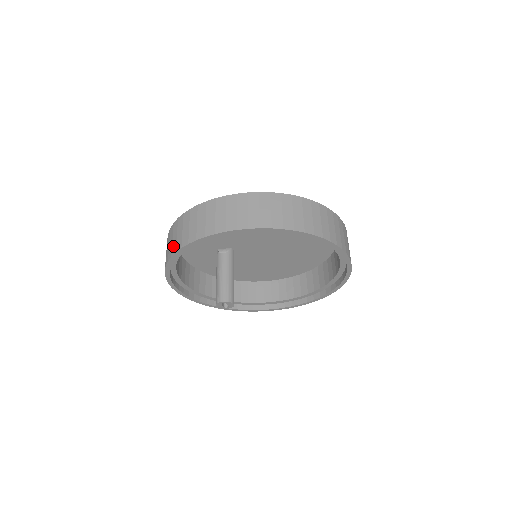
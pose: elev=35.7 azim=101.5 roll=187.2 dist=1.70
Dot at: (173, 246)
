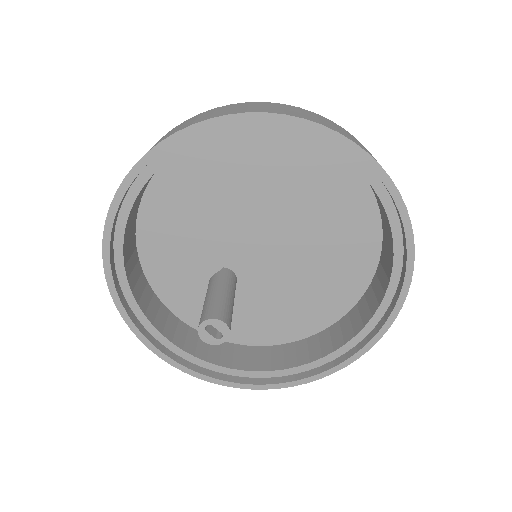
Dot at: occluded
